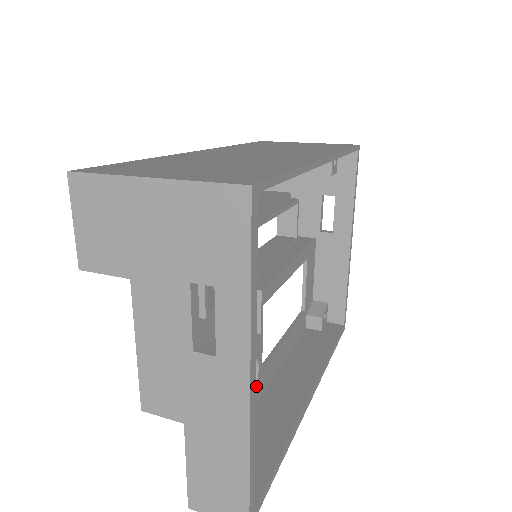
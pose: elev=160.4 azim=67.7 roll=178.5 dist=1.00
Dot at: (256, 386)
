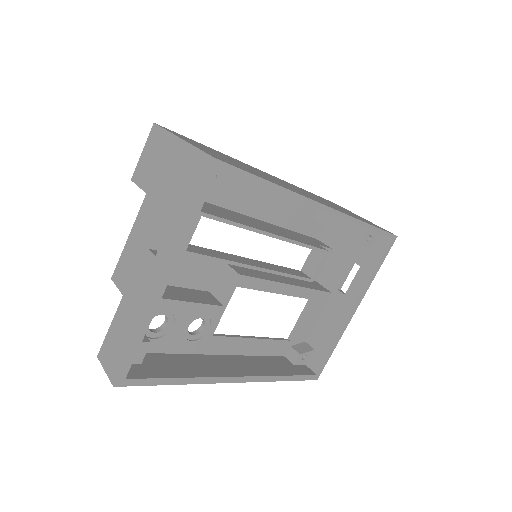
Dot at: (201, 340)
